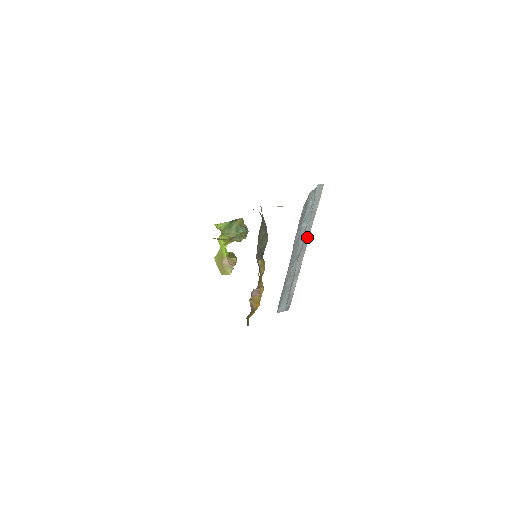
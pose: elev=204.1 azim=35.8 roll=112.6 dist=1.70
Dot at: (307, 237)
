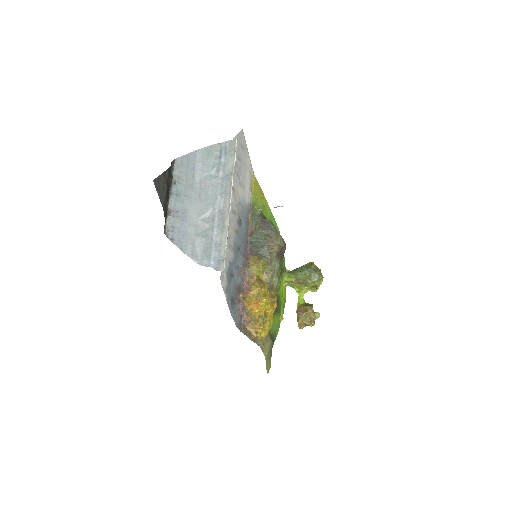
Dot at: (229, 189)
